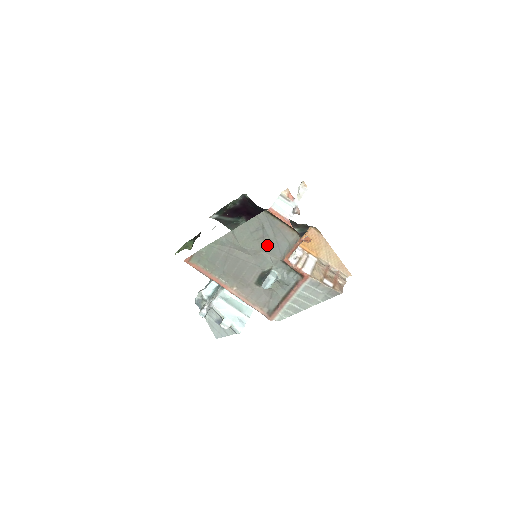
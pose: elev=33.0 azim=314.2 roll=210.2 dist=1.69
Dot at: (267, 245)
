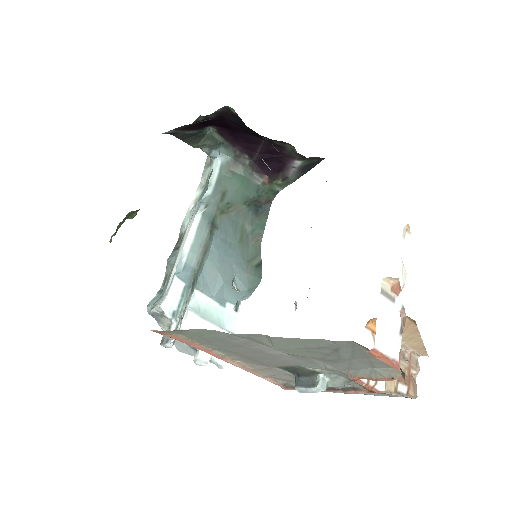
Dot at: (329, 359)
